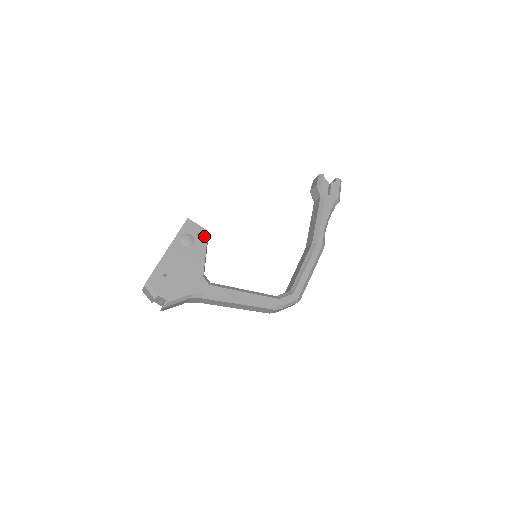
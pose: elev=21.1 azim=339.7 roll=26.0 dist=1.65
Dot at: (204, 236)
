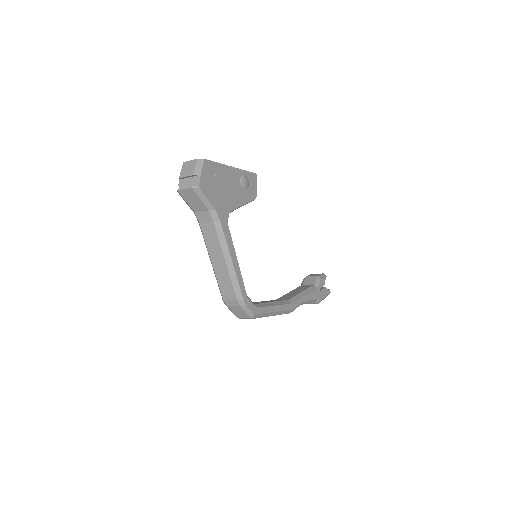
Dot at: (253, 196)
